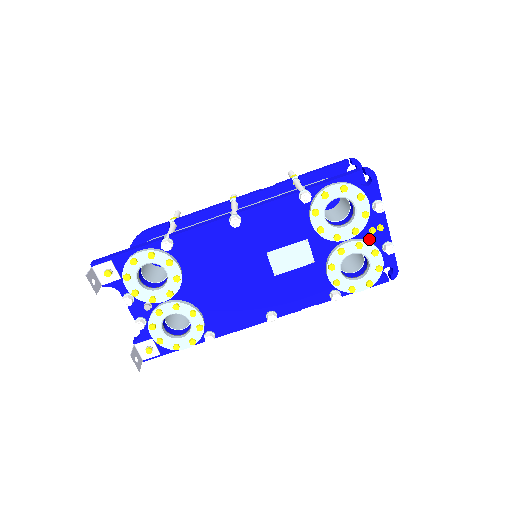
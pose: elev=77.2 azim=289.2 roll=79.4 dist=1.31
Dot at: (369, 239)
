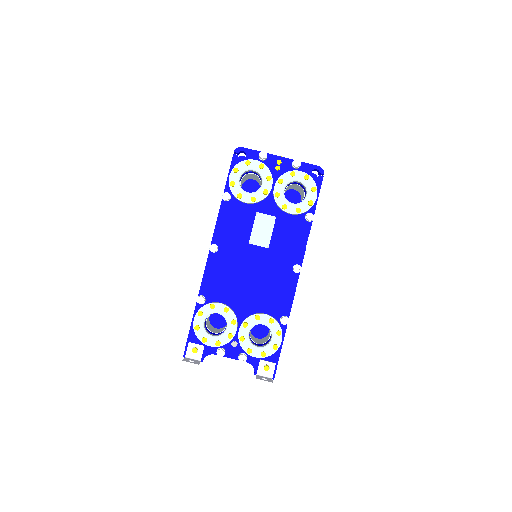
Dot at: (283, 173)
